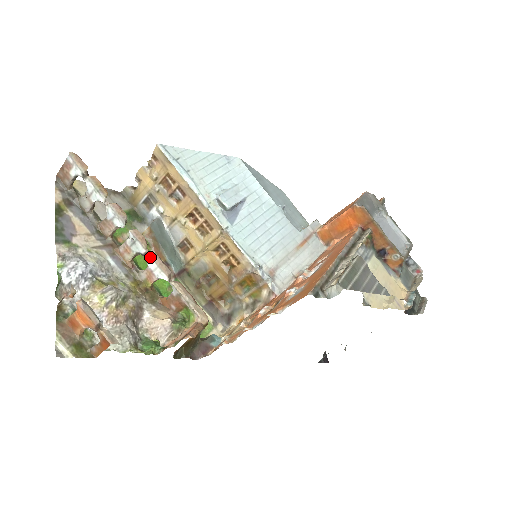
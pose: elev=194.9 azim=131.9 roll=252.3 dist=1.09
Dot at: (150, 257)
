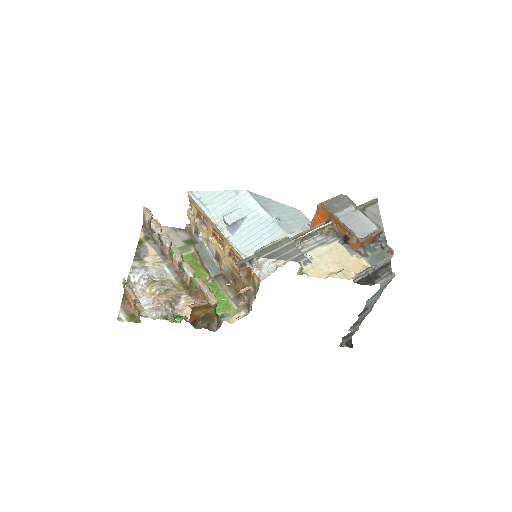
Dot at: (183, 263)
